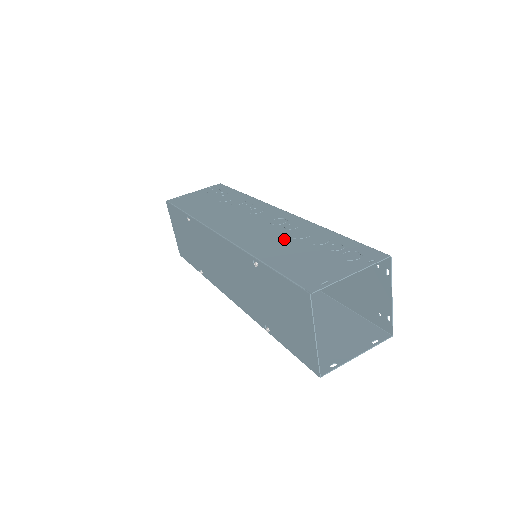
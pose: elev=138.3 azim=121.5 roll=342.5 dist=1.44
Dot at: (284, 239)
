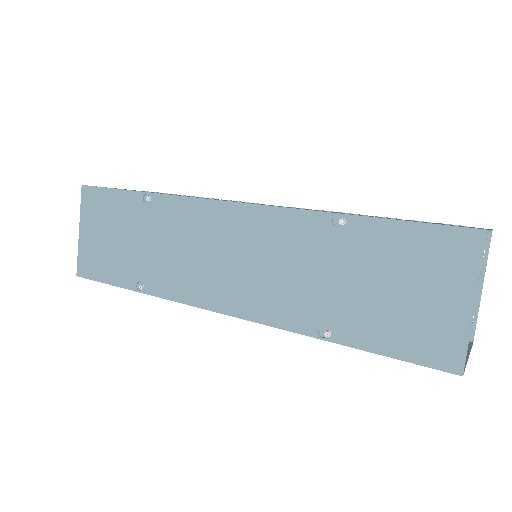
Dot at: occluded
